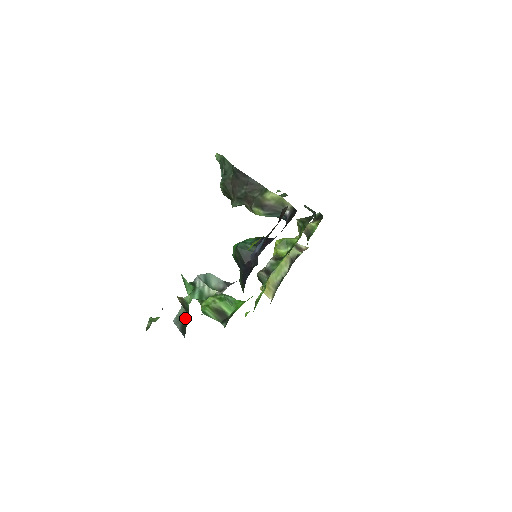
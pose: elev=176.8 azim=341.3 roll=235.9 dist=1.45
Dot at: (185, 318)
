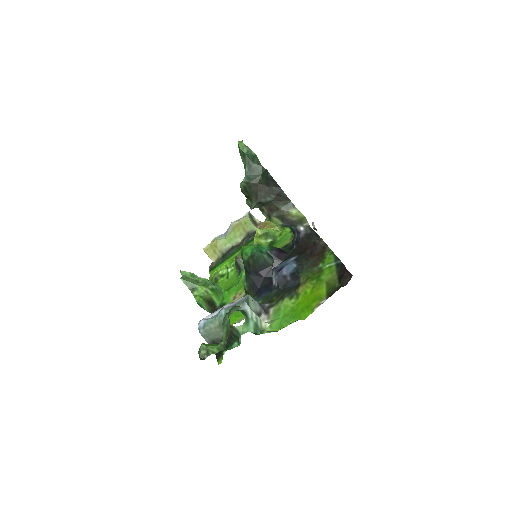
Dot at: (219, 335)
